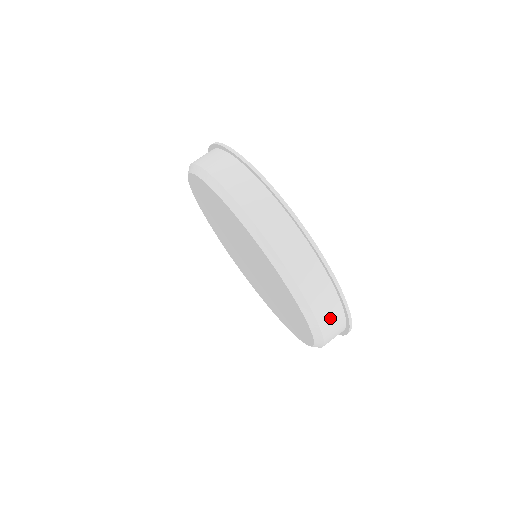
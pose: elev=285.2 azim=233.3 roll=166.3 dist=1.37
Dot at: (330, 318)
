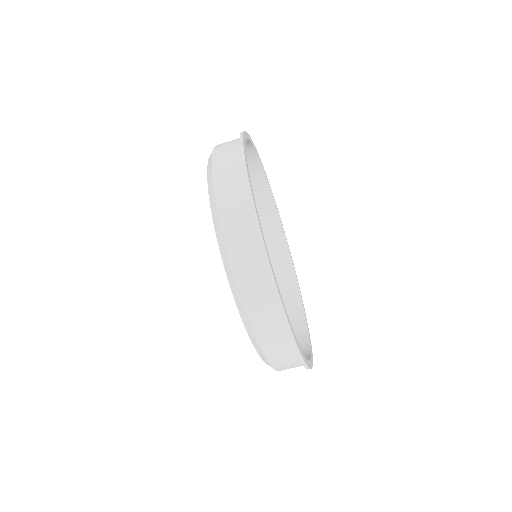
Dot at: (279, 353)
